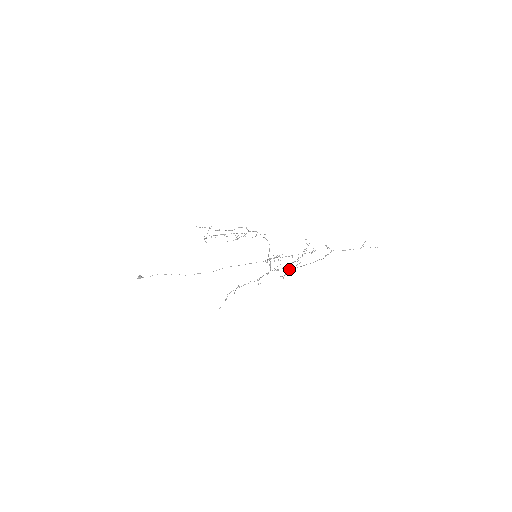
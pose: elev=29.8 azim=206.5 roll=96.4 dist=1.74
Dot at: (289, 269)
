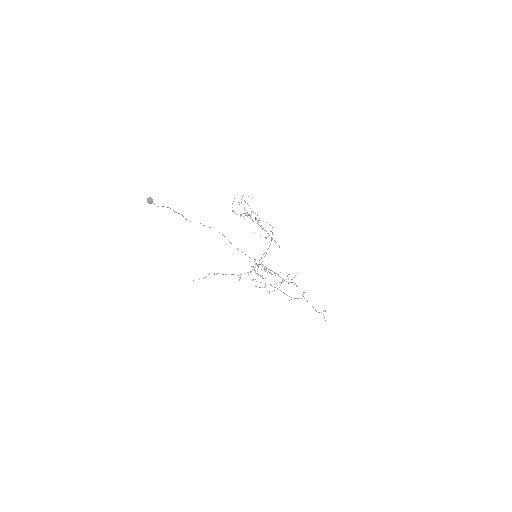
Dot at: occluded
